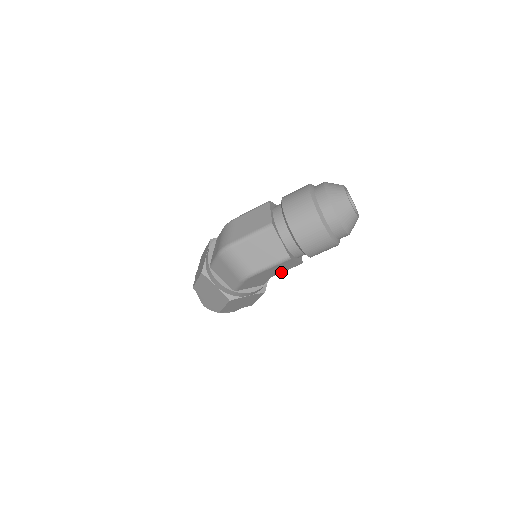
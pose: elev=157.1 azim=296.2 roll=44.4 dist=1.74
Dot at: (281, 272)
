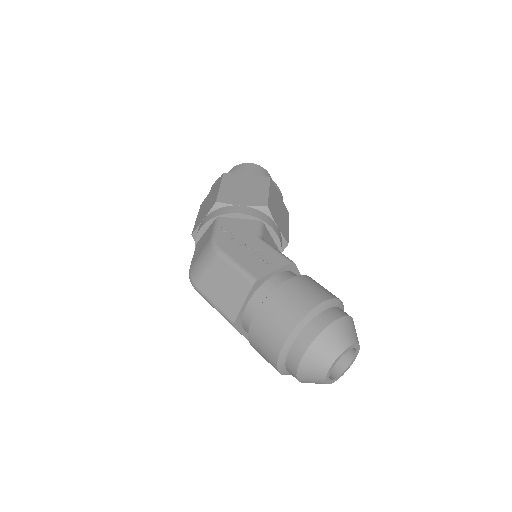
Dot at: occluded
